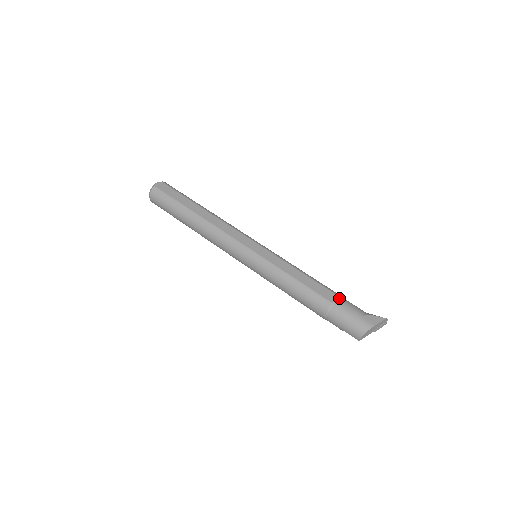
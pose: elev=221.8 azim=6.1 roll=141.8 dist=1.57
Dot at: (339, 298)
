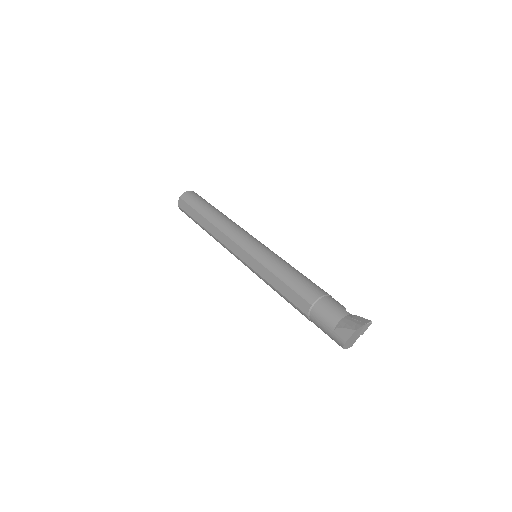
Dot at: (312, 308)
